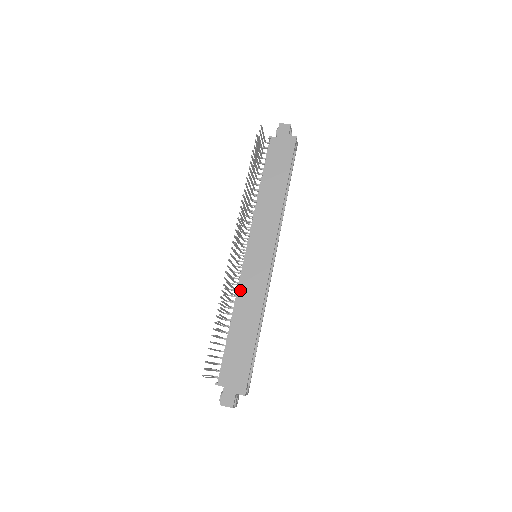
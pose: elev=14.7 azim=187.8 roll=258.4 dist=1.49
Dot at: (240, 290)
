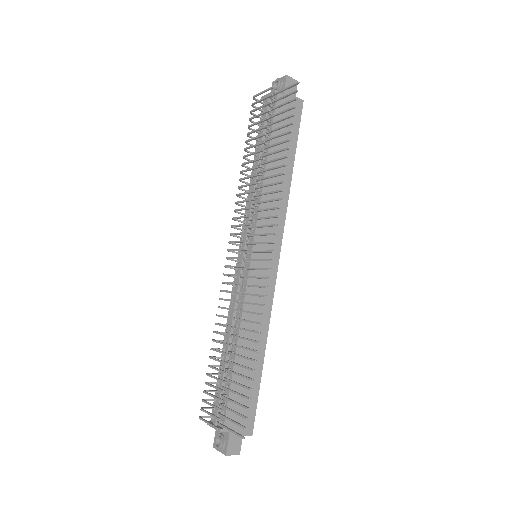
Dot at: (246, 304)
